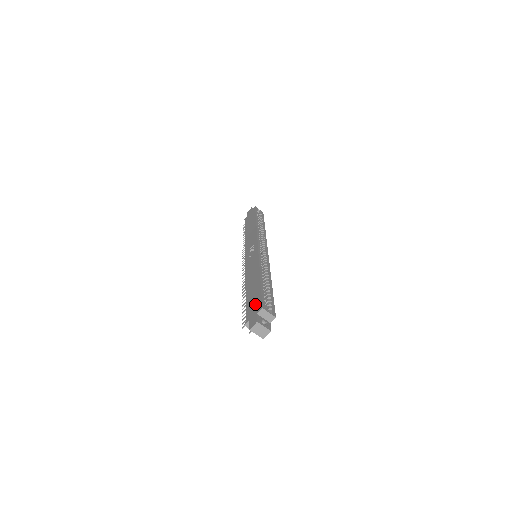
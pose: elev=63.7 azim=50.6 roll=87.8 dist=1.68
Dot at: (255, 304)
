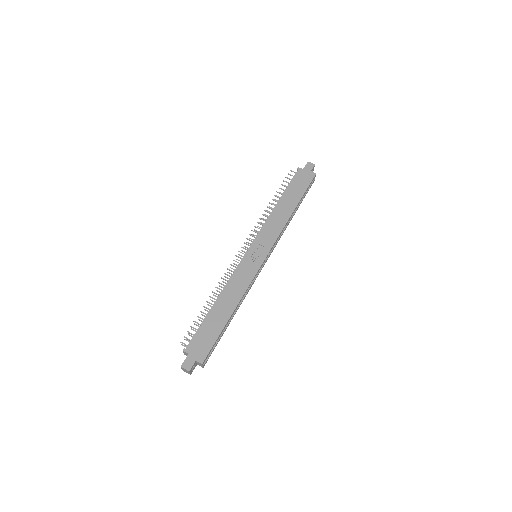
Dot at: (204, 345)
